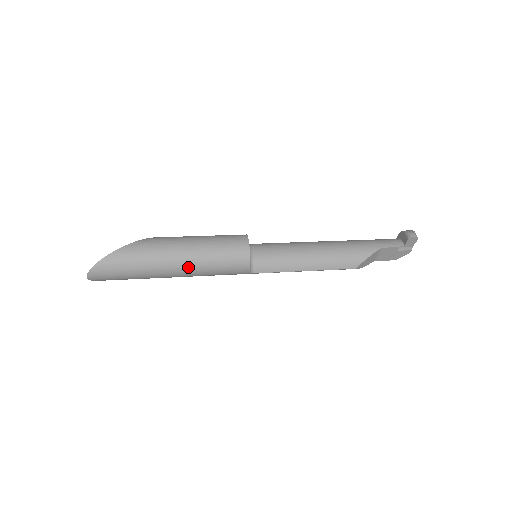
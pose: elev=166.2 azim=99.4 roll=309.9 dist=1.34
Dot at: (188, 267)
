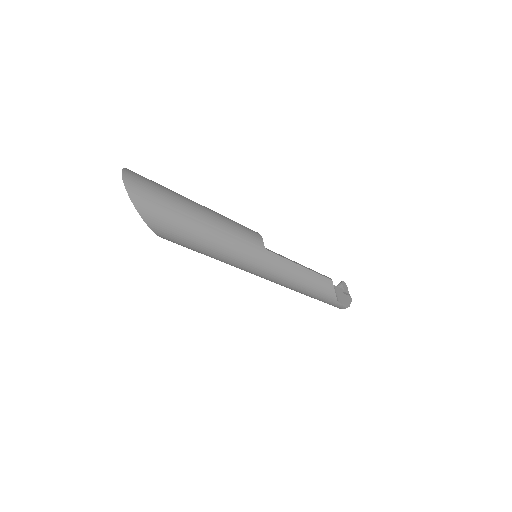
Dot at: (214, 213)
